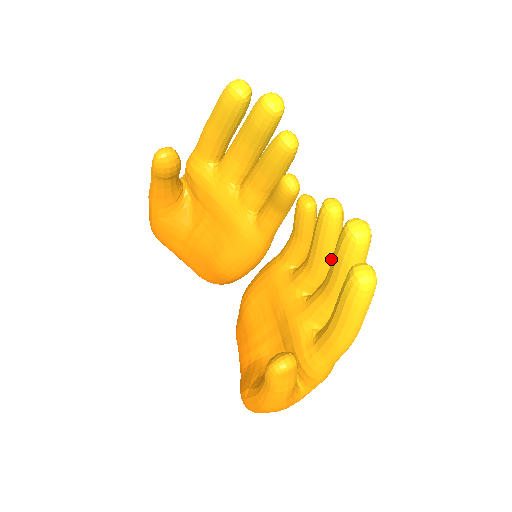
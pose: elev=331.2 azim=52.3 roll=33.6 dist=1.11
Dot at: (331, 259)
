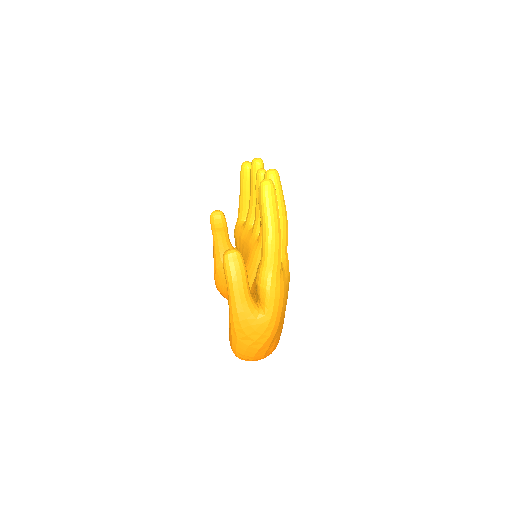
Dot at: occluded
